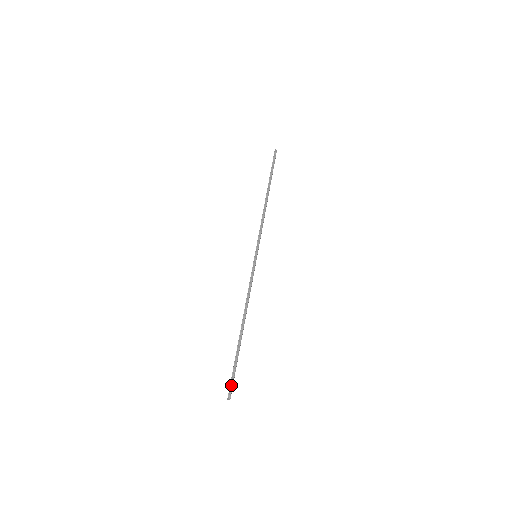
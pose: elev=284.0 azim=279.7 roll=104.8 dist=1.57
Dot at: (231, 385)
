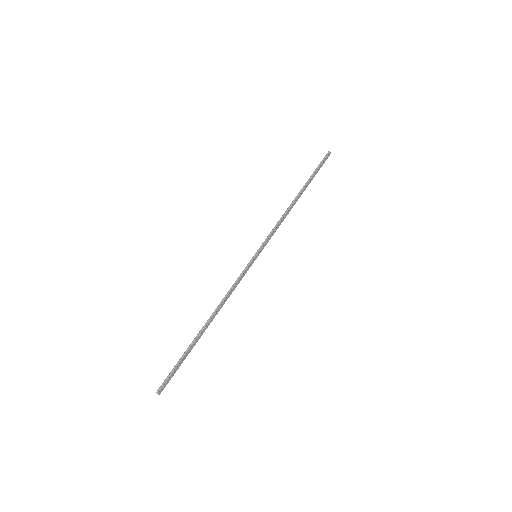
Dot at: (166, 380)
